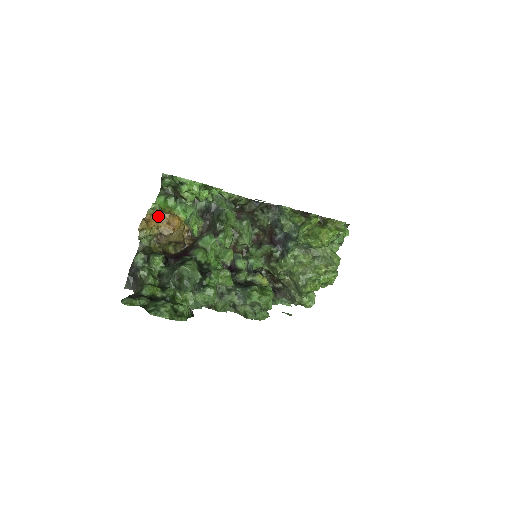
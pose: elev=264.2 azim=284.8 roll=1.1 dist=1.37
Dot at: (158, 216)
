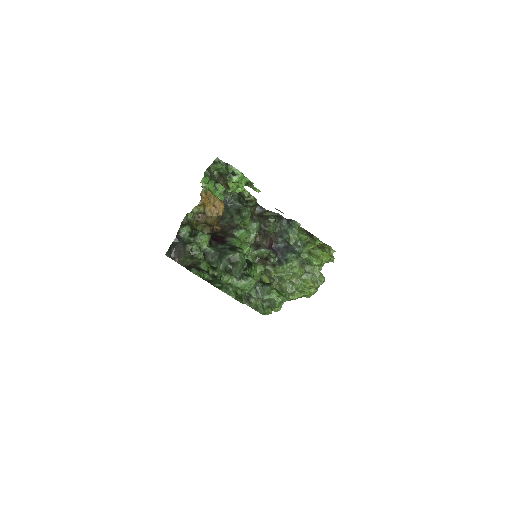
Dot at: (208, 196)
